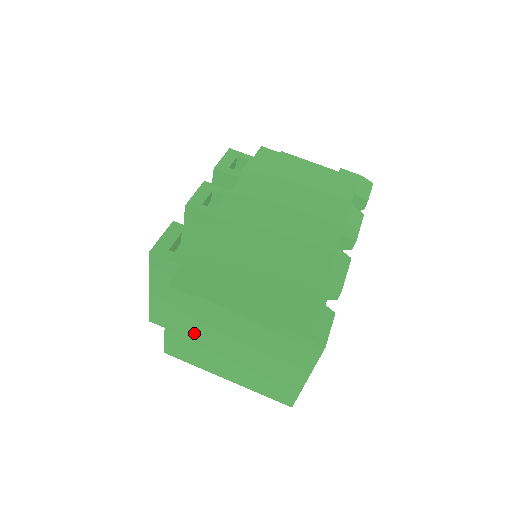
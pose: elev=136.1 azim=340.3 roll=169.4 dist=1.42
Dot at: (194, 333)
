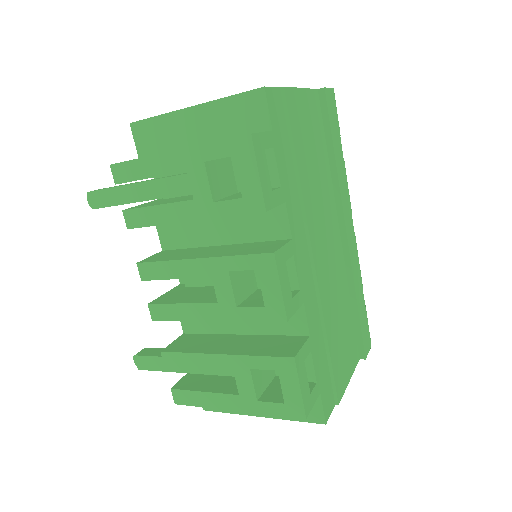
Dot at: occluded
